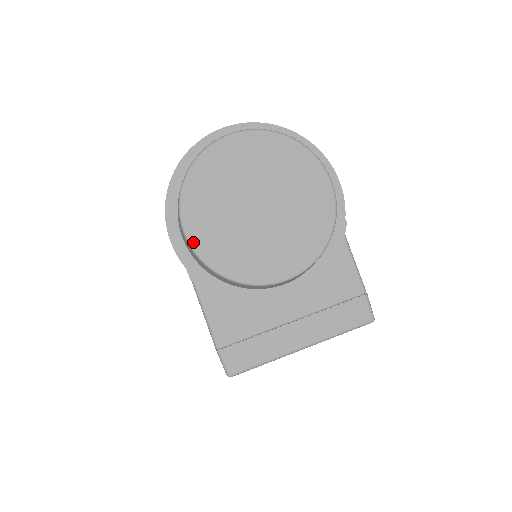
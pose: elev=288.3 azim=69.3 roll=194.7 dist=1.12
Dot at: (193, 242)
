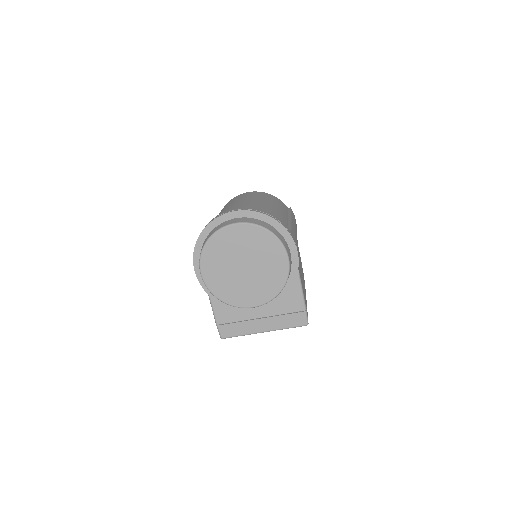
Dot at: (205, 280)
